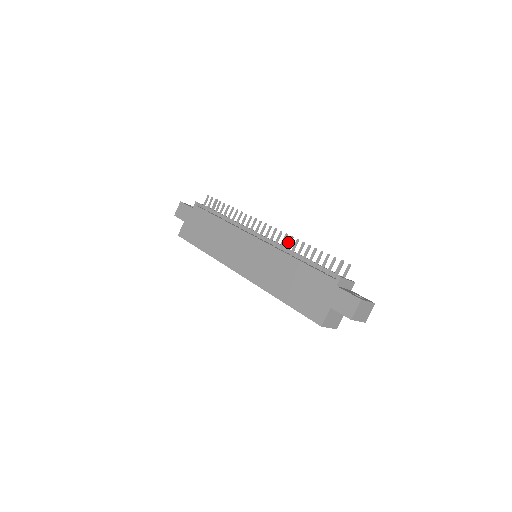
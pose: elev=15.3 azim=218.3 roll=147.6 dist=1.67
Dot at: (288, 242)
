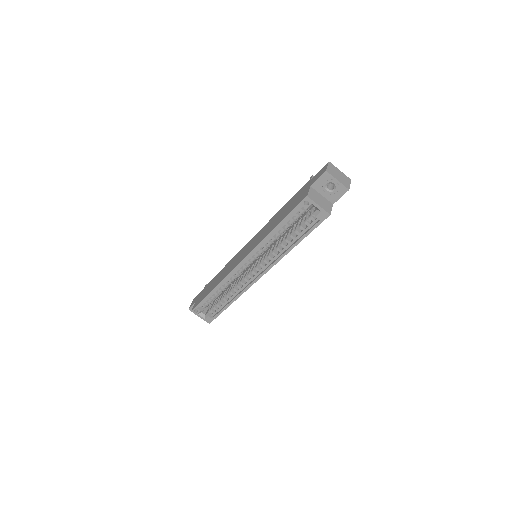
Dot at: occluded
